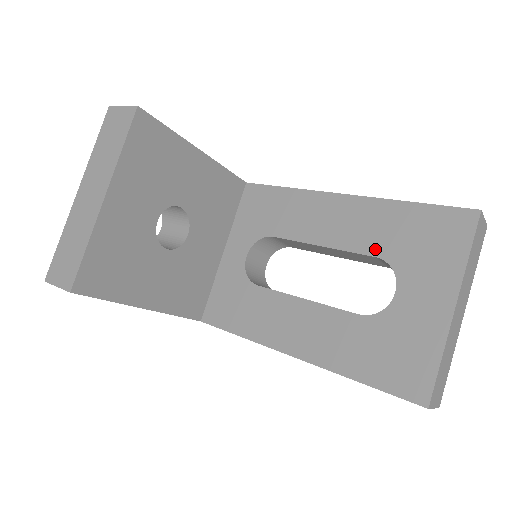
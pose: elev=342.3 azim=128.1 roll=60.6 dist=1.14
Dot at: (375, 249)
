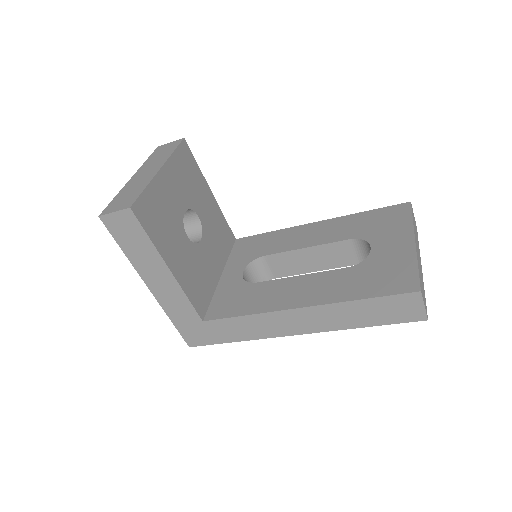
Dot at: (348, 236)
